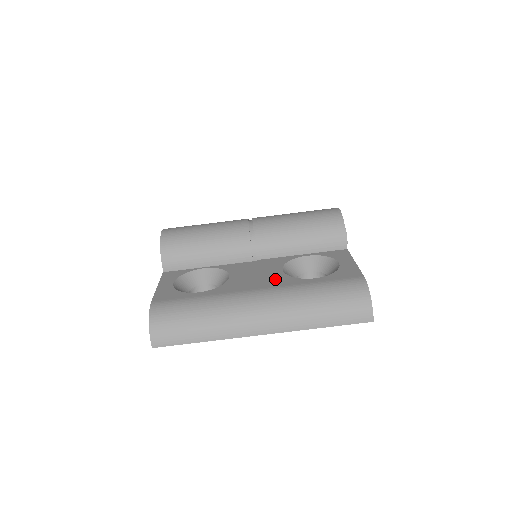
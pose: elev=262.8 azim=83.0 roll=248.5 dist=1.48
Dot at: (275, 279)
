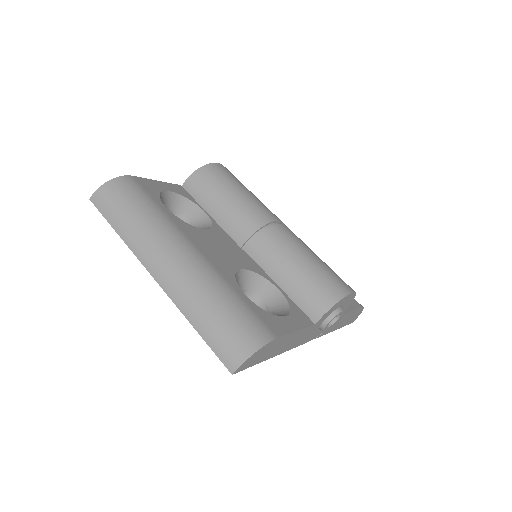
Dot at: (222, 262)
